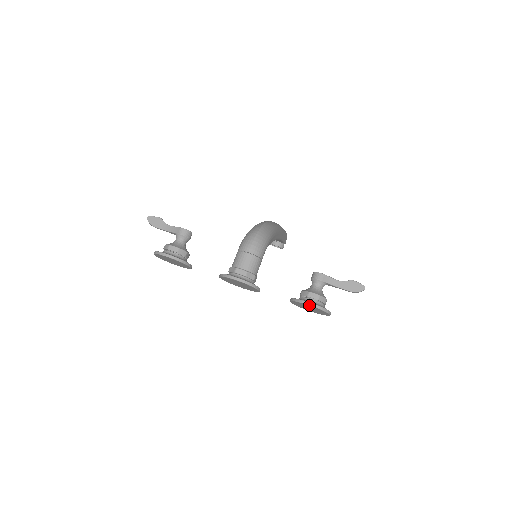
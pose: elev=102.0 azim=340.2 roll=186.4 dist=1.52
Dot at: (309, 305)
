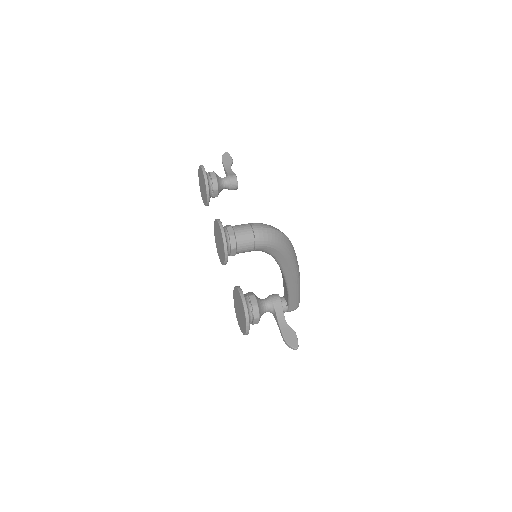
Dot at: (241, 297)
